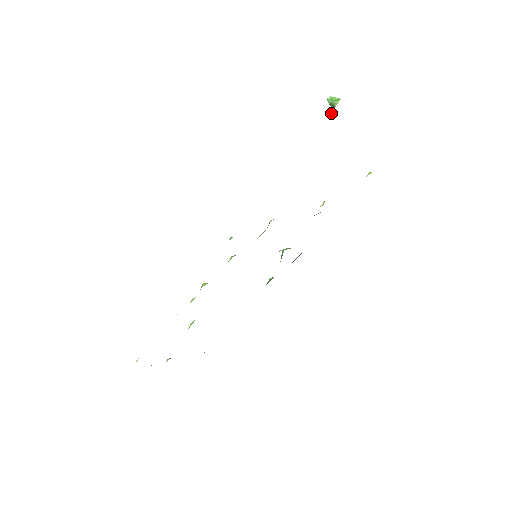
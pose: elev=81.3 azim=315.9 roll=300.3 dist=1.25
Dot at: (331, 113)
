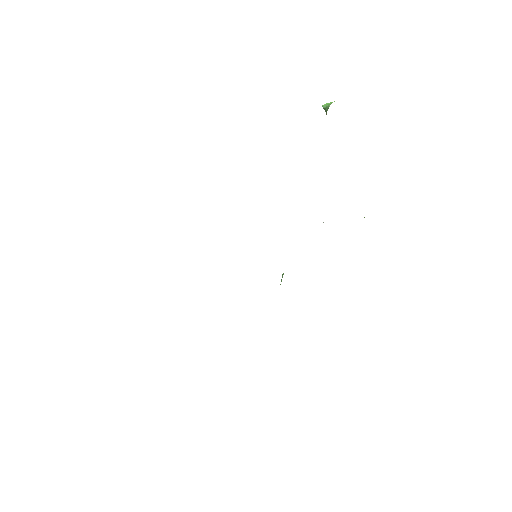
Dot at: occluded
